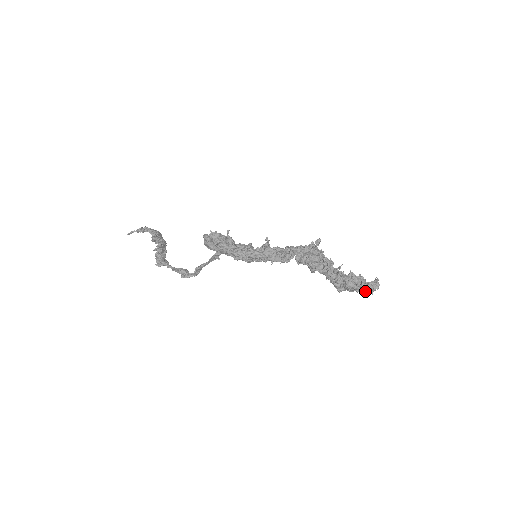
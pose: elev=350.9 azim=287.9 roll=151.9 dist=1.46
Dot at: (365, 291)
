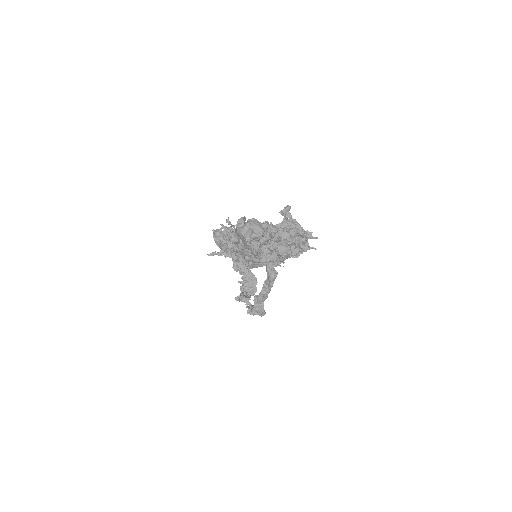
Dot at: (248, 248)
